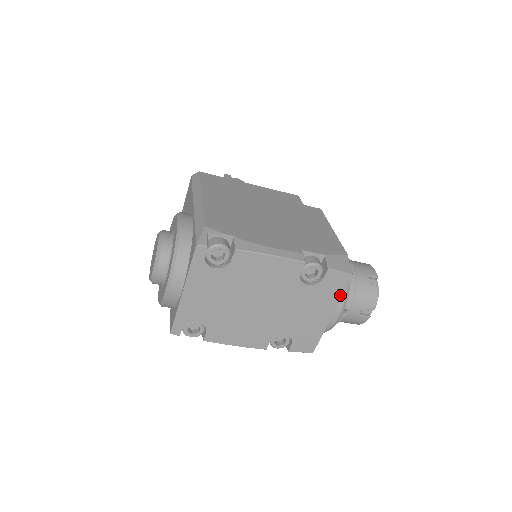
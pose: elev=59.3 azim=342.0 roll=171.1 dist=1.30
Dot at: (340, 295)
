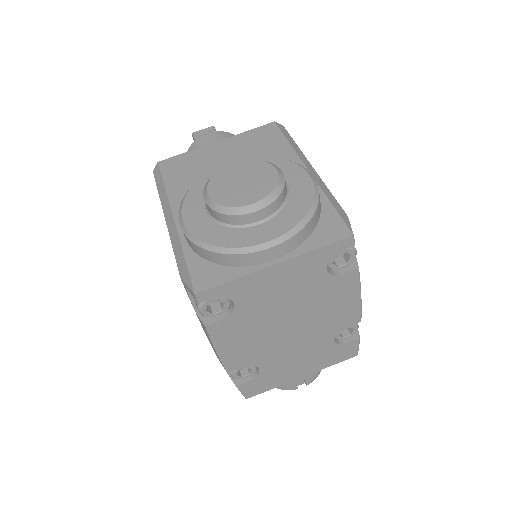
Dot at: (331, 364)
